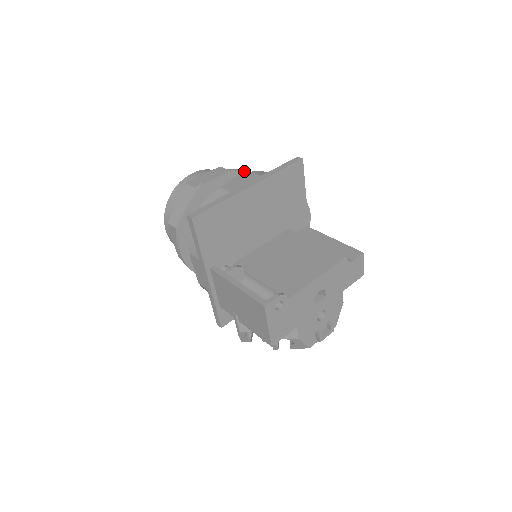
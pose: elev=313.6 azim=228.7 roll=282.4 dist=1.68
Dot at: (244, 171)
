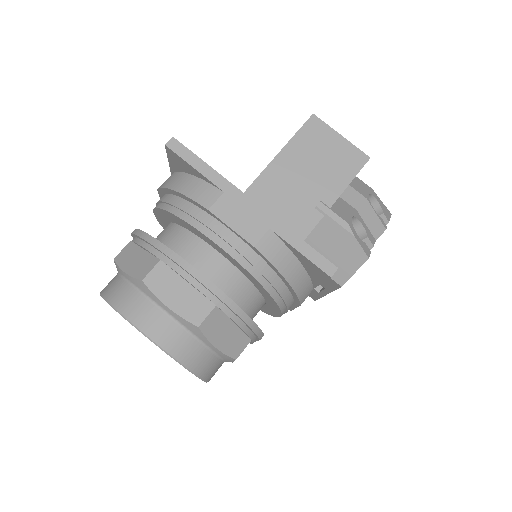
Dot at: occluded
